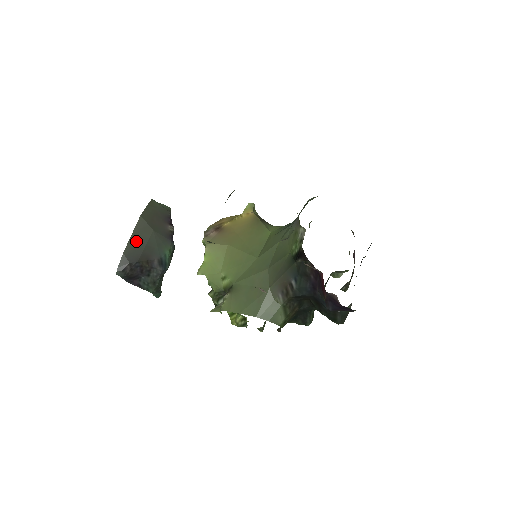
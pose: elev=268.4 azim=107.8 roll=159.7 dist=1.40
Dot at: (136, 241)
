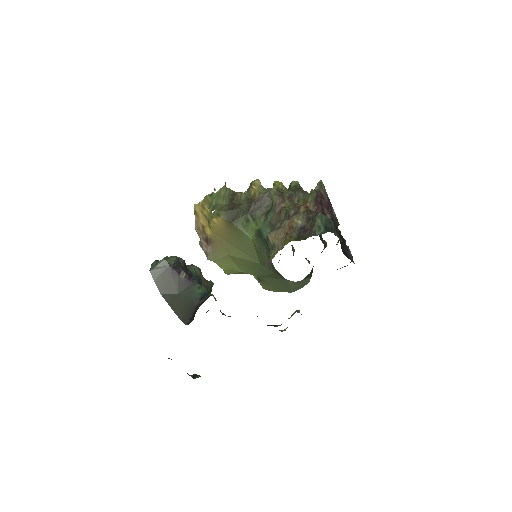
Dot at: (177, 308)
